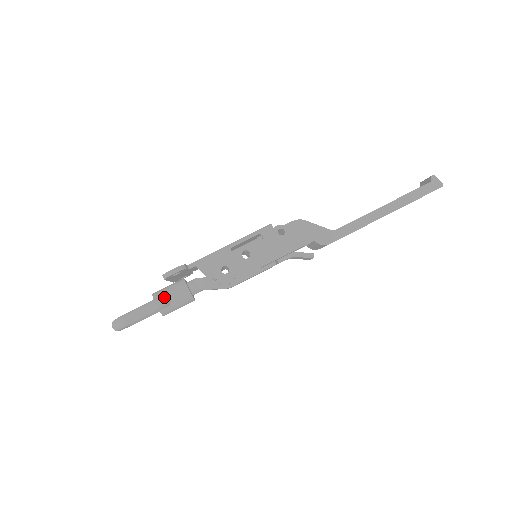
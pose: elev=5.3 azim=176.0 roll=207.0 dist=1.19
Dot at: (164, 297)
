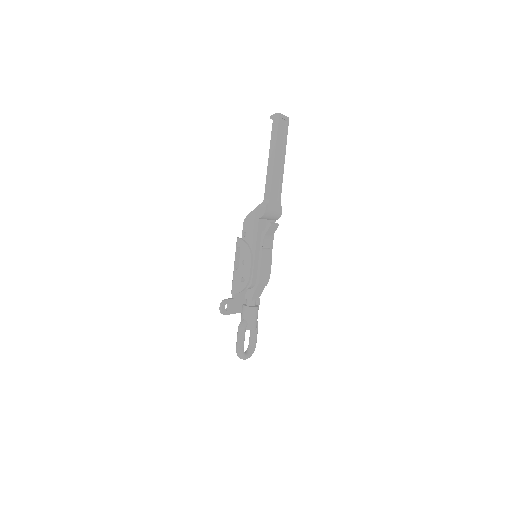
Dot at: (241, 322)
